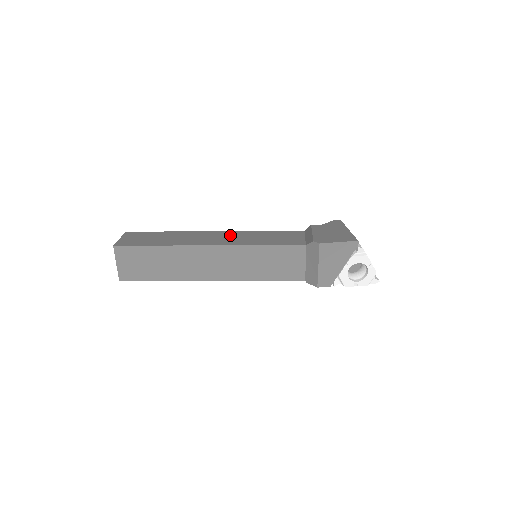
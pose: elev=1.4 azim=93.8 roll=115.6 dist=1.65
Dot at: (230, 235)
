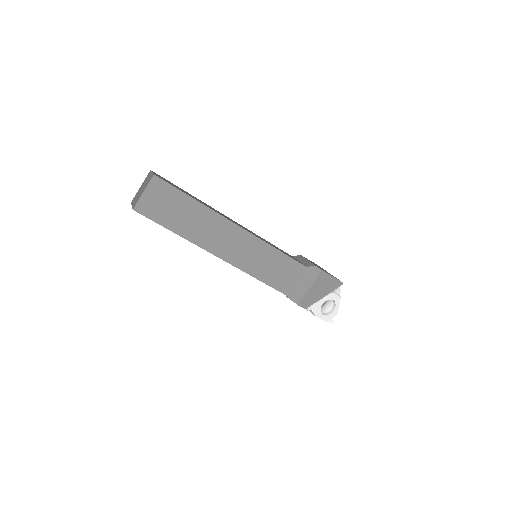
Dot at: occluded
